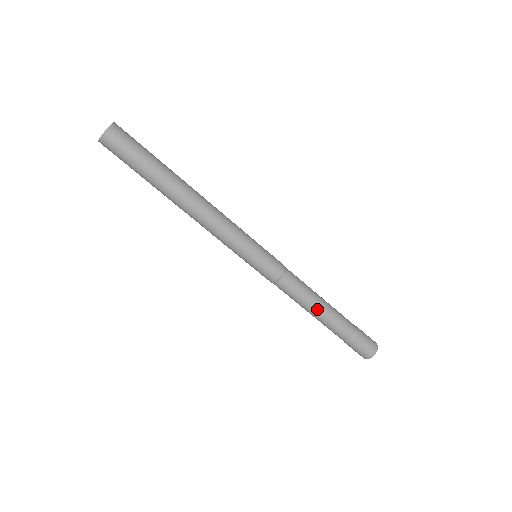
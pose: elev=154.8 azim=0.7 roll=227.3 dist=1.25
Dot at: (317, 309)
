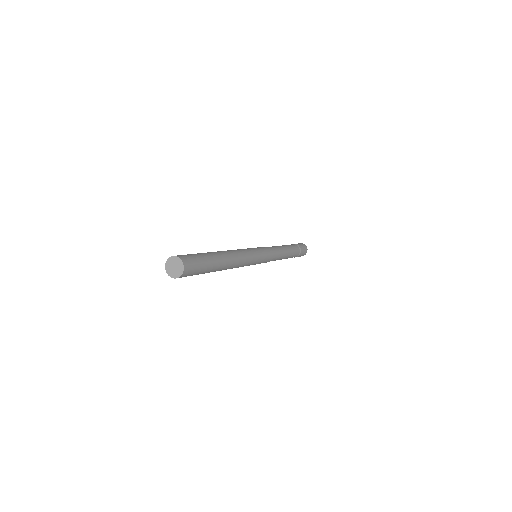
Dot at: (286, 256)
